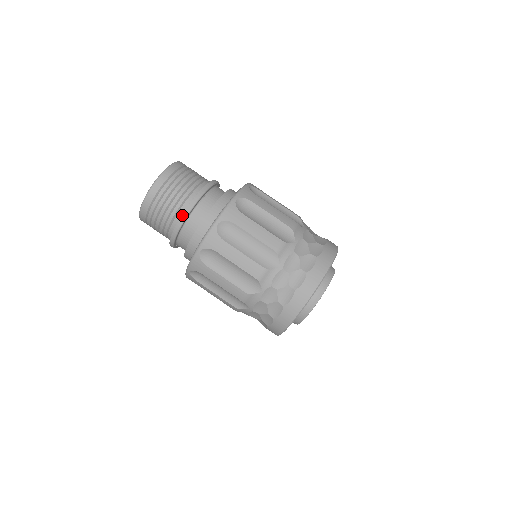
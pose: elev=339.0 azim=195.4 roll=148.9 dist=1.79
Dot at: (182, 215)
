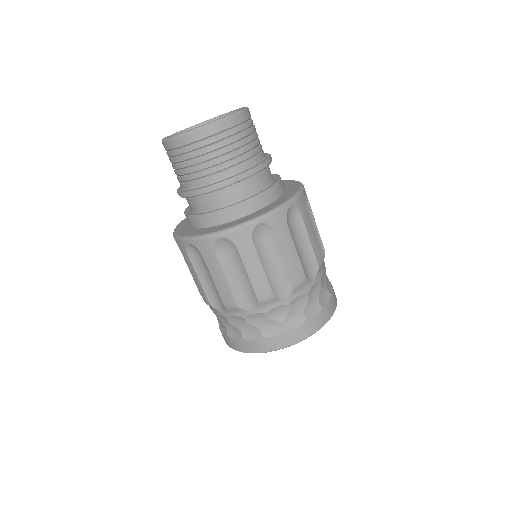
Dot at: (181, 192)
